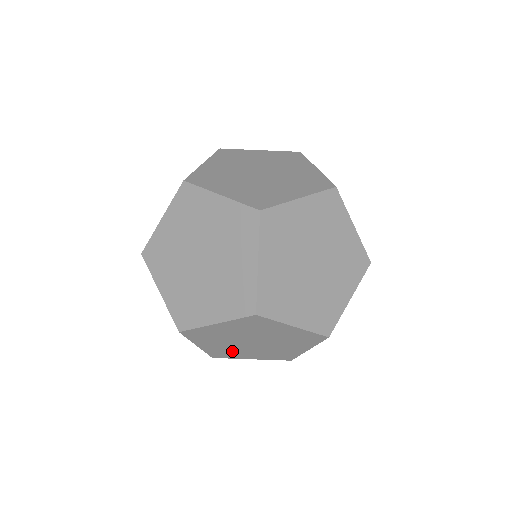
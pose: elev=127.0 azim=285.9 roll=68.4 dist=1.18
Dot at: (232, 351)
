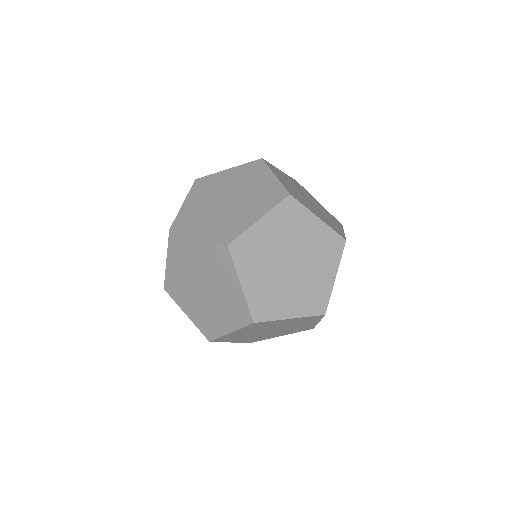
Dot at: (272, 296)
